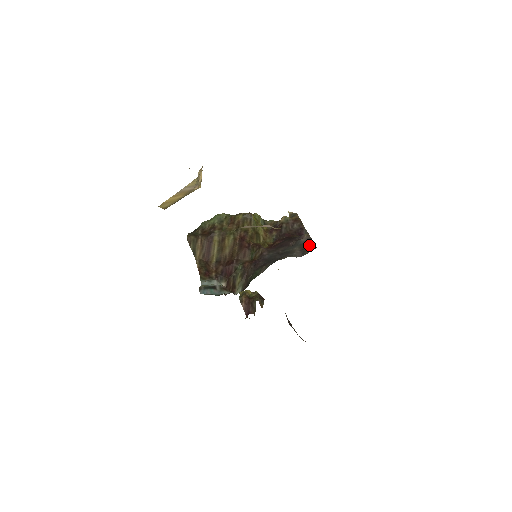
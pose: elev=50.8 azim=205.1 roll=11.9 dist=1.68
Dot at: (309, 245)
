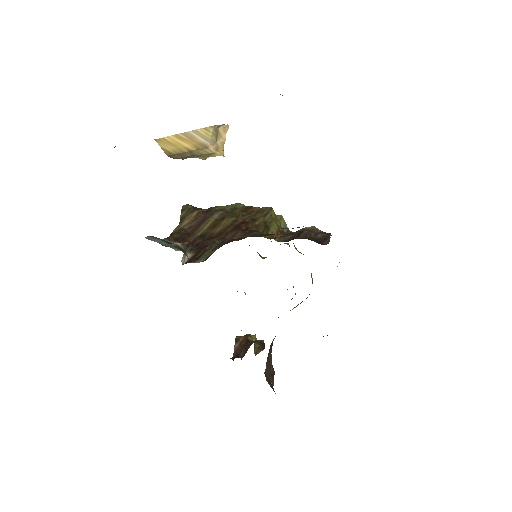
Dot at: occluded
